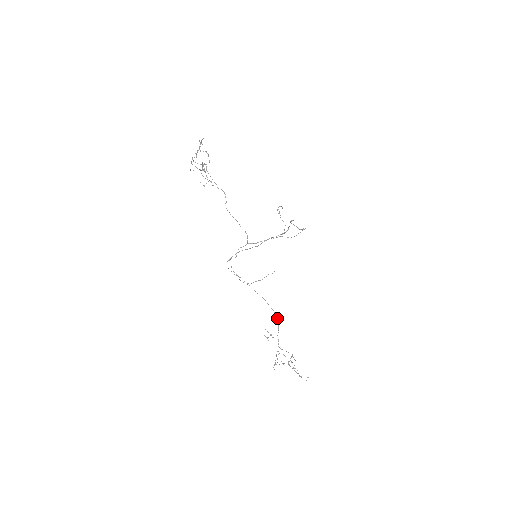
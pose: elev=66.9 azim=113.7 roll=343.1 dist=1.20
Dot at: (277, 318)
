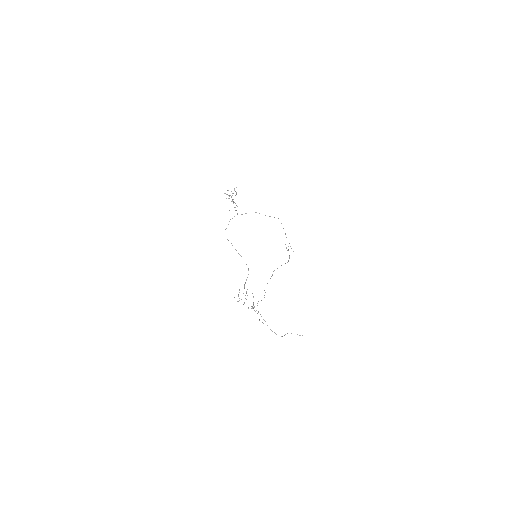
Dot at: (248, 270)
